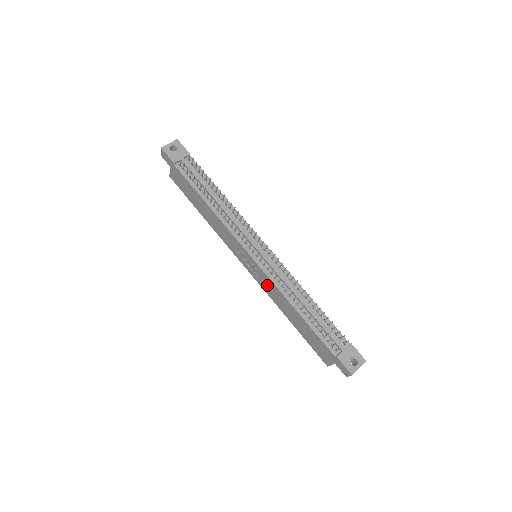
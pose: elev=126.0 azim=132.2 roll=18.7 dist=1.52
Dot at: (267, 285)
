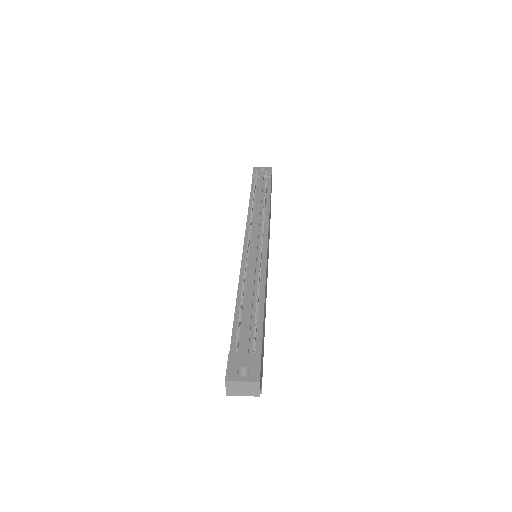
Dot at: occluded
